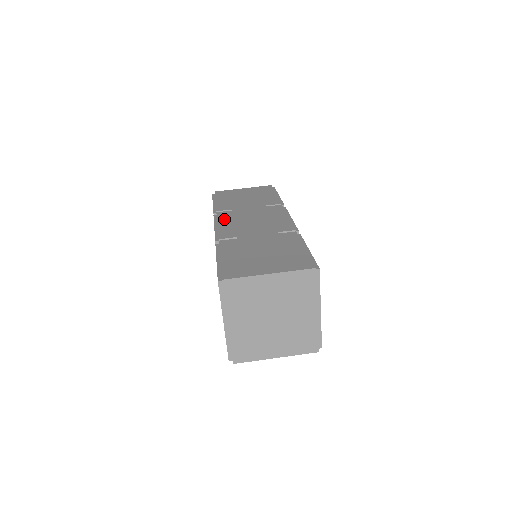
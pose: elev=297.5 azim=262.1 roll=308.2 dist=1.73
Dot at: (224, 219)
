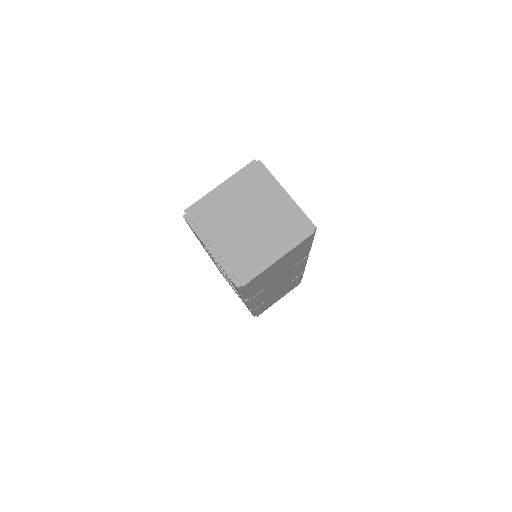
Dot at: occluded
